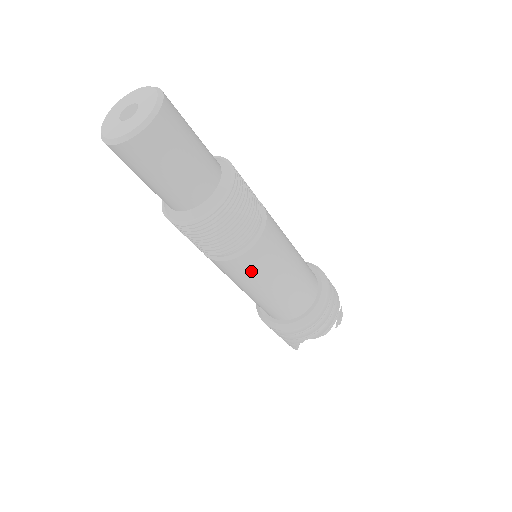
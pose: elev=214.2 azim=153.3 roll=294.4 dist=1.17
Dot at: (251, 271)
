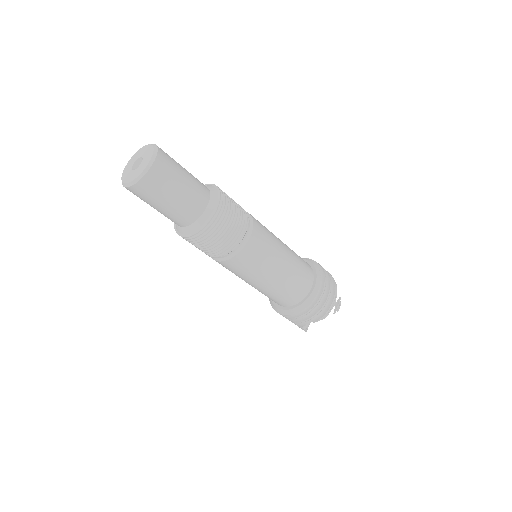
Dot at: (245, 268)
